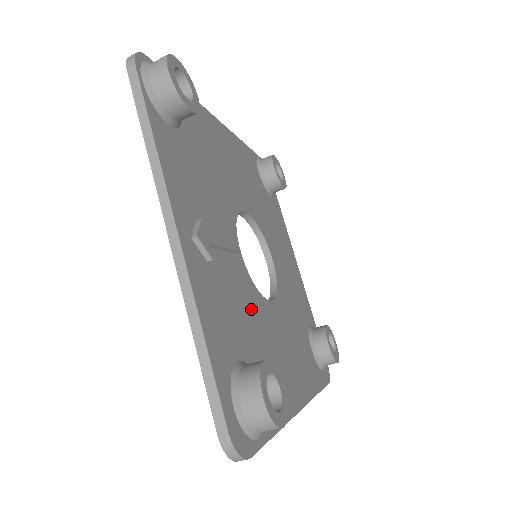
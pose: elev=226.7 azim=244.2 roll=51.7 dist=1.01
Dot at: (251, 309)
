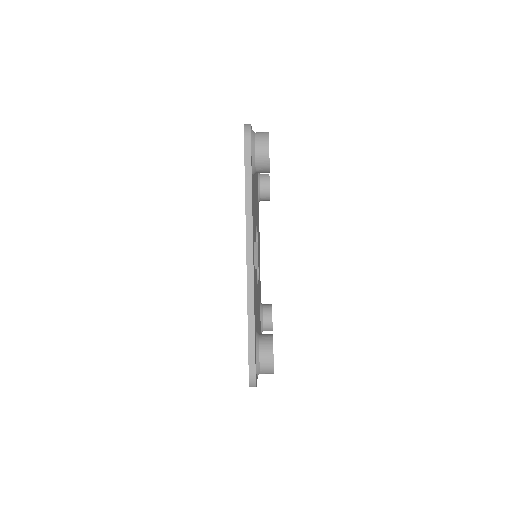
Dot at: occluded
